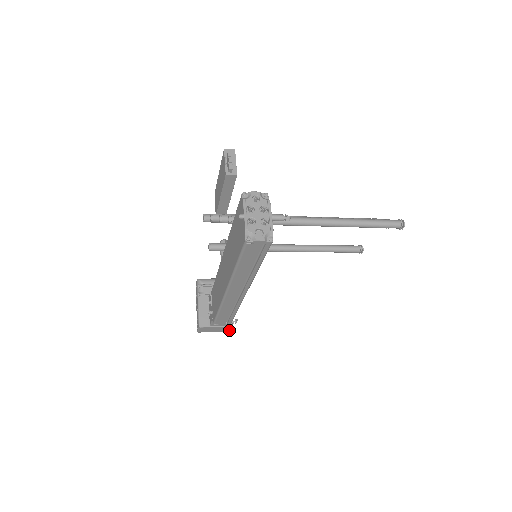
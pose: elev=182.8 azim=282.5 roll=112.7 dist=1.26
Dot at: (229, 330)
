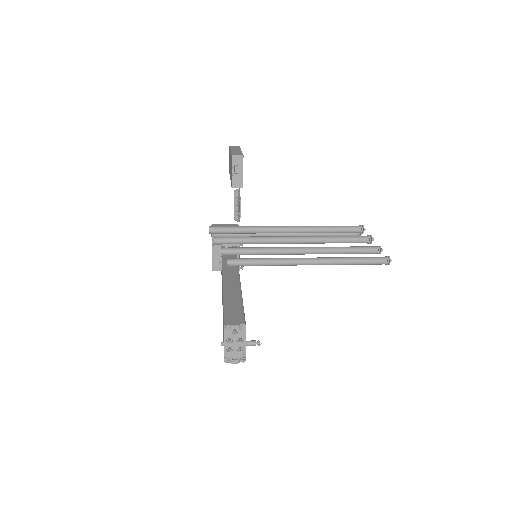
Dot at: occluded
